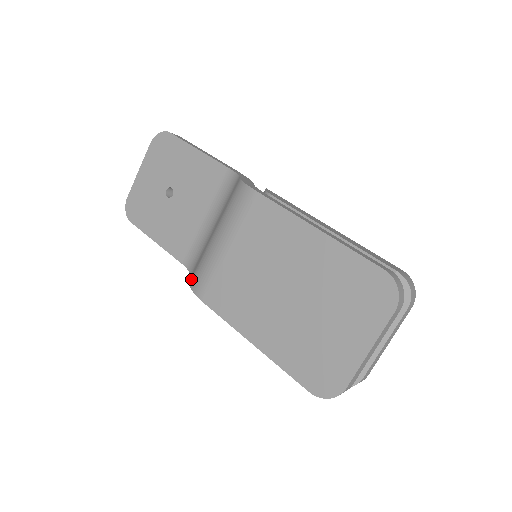
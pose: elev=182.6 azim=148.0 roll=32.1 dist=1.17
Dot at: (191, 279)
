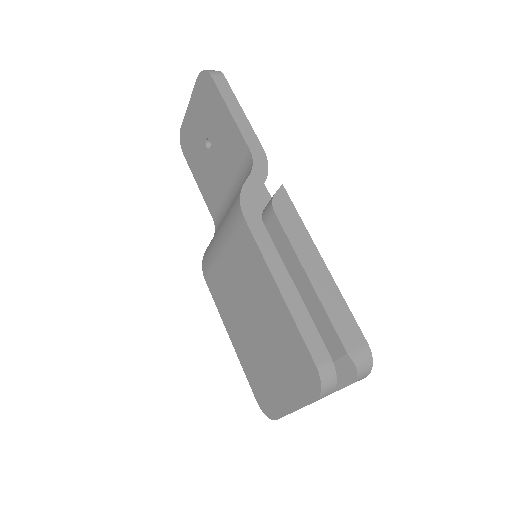
Dot at: (206, 250)
